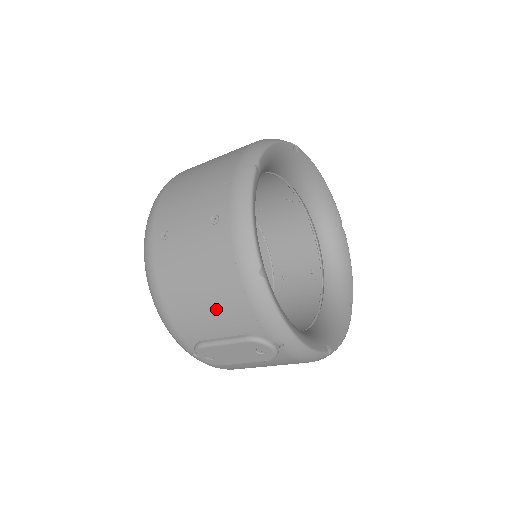
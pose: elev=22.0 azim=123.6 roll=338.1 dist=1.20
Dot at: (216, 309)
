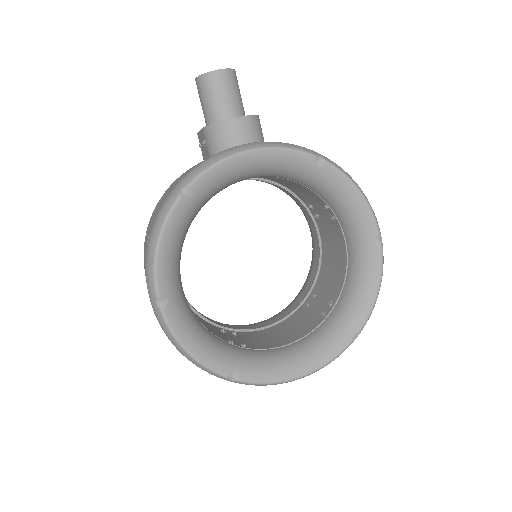
Dot at: occluded
